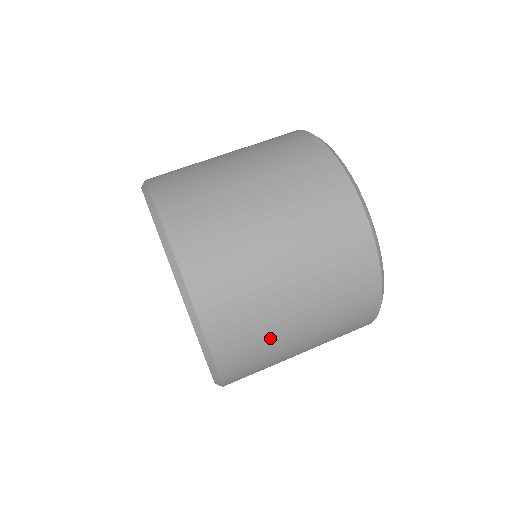
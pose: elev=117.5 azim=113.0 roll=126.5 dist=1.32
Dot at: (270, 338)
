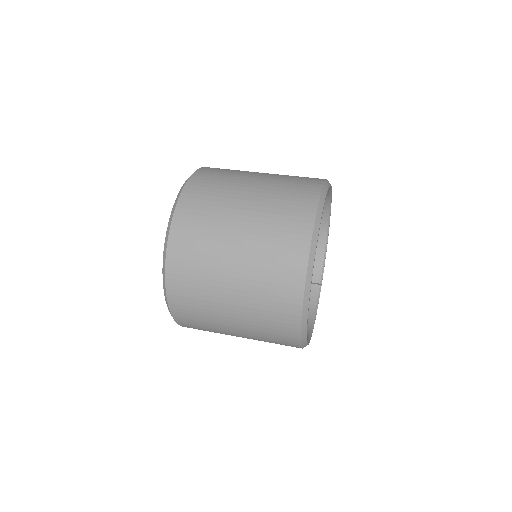
Dot at: (208, 267)
